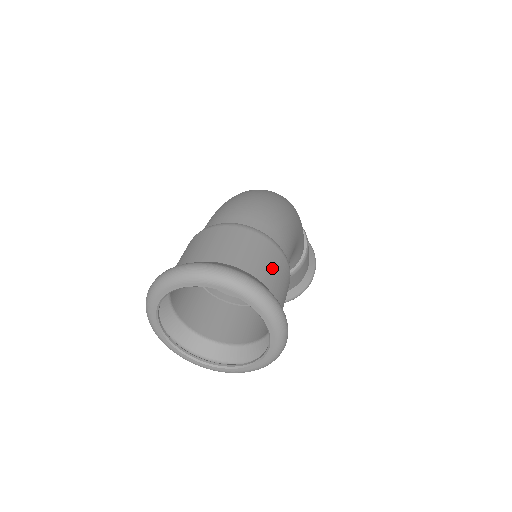
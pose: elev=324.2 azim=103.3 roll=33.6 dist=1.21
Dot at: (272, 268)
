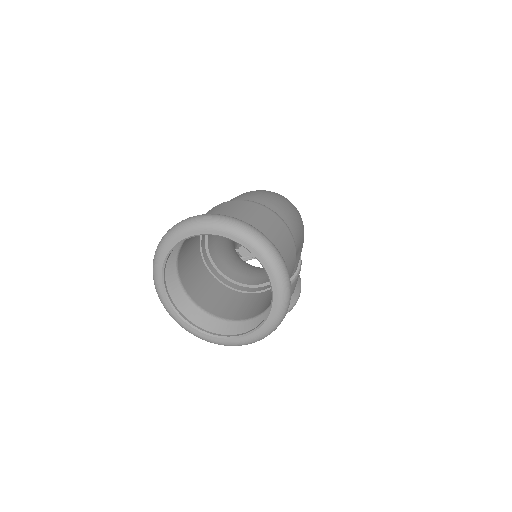
Dot at: (285, 247)
